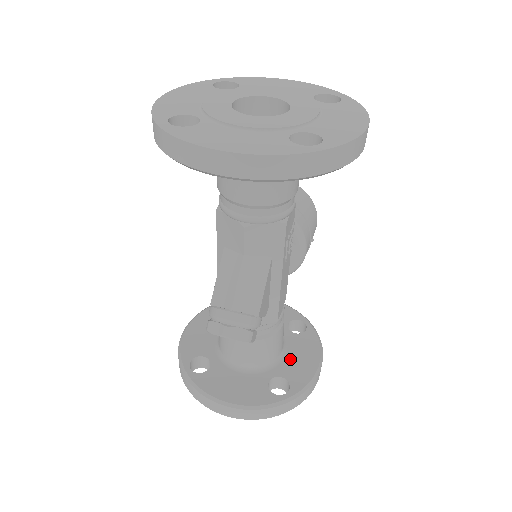
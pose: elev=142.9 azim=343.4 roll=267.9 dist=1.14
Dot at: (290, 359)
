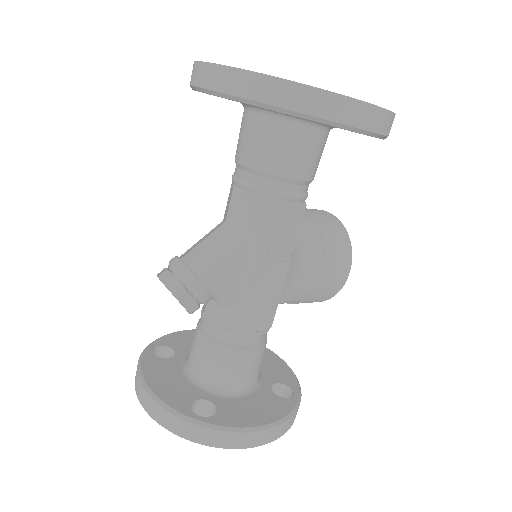
Dot at: (242, 402)
